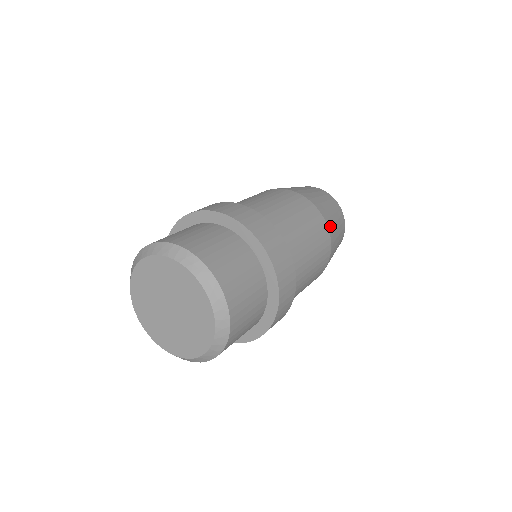
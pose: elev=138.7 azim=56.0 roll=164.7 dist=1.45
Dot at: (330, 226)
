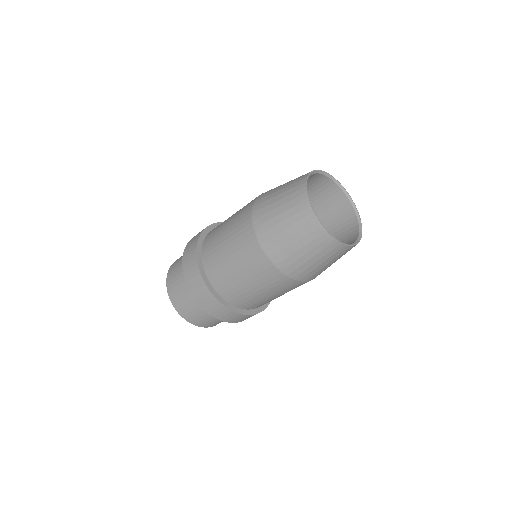
Dot at: (298, 275)
